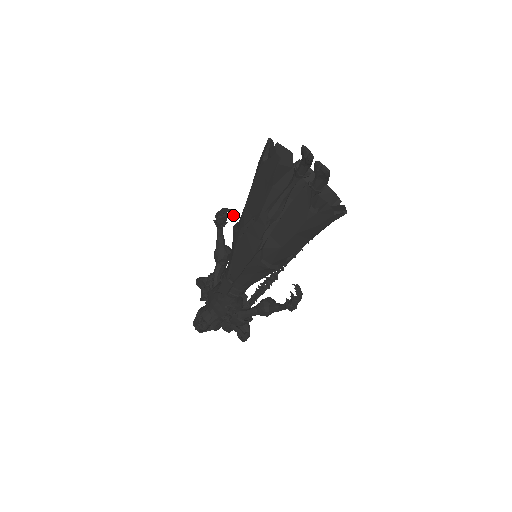
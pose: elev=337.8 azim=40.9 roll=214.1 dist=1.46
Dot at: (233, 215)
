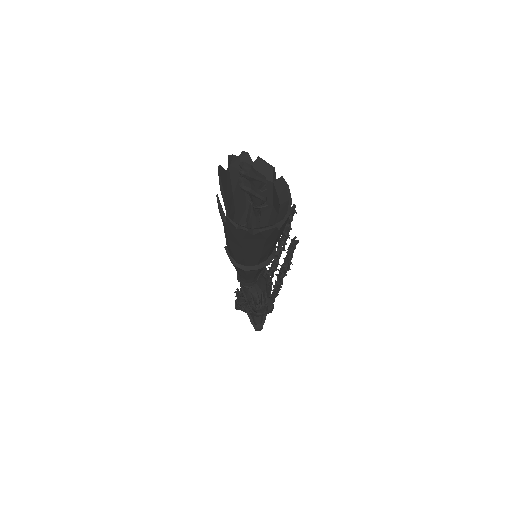
Dot at: occluded
